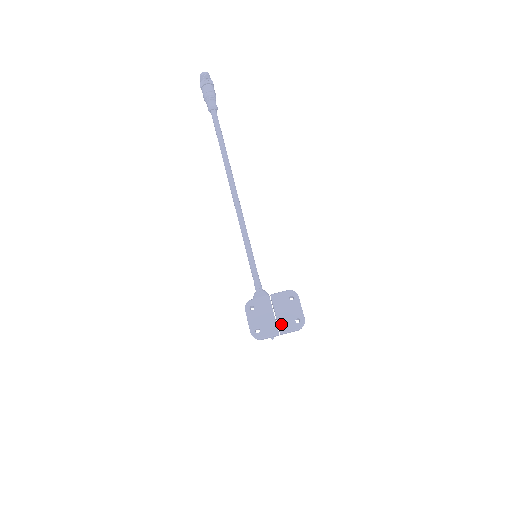
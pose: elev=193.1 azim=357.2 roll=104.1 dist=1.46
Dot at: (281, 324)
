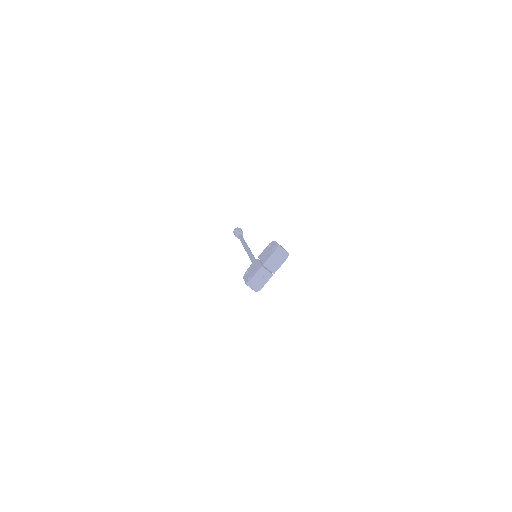
Dot at: (263, 261)
